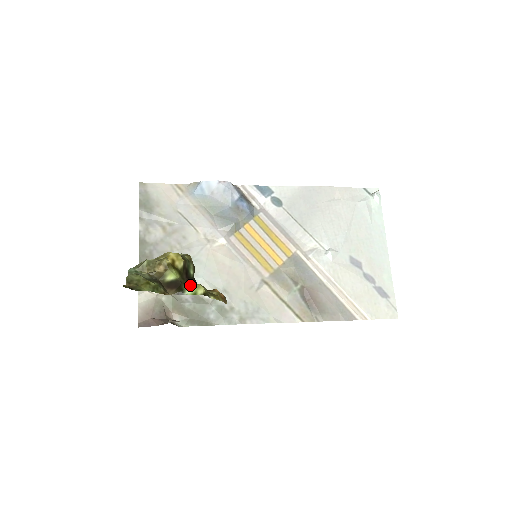
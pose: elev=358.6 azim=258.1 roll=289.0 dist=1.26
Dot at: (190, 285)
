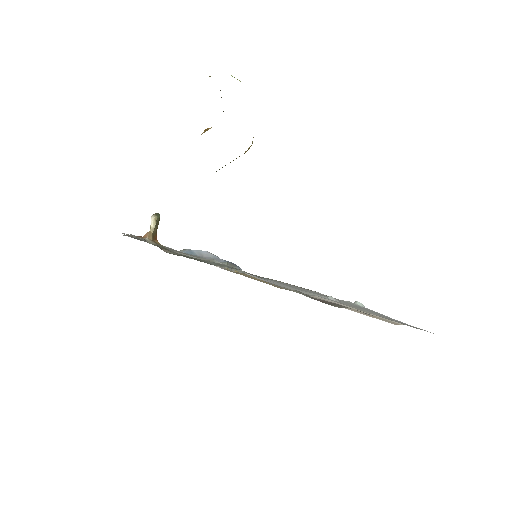
Dot at: occluded
